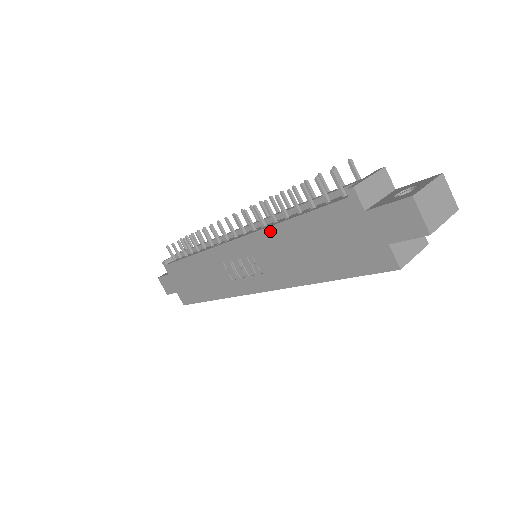
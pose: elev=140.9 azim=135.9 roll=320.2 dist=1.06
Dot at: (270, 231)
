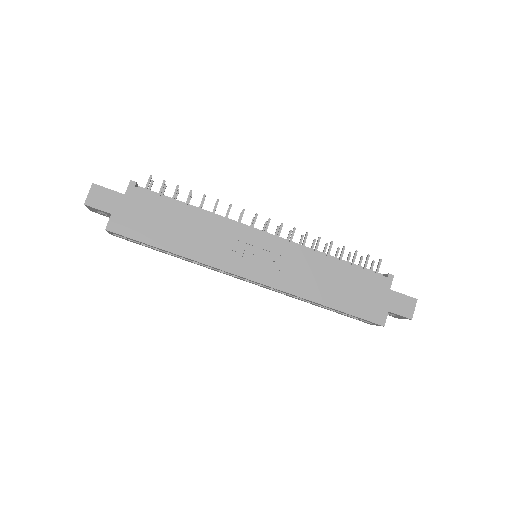
Dot at: (315, 255)
